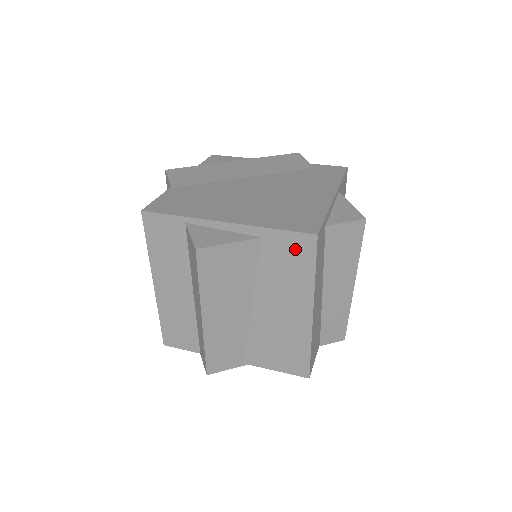
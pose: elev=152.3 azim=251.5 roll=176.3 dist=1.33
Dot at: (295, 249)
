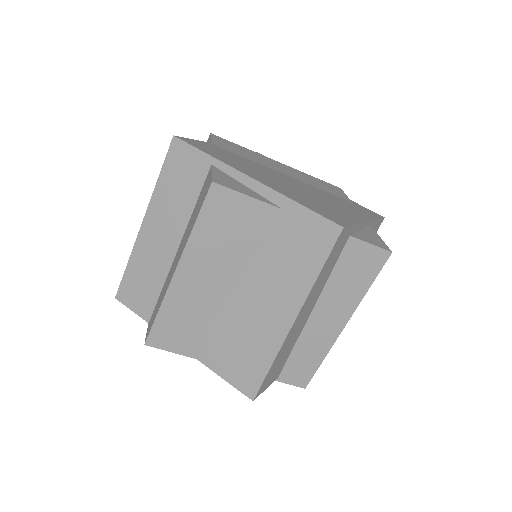
Dot at: (312, 235)
